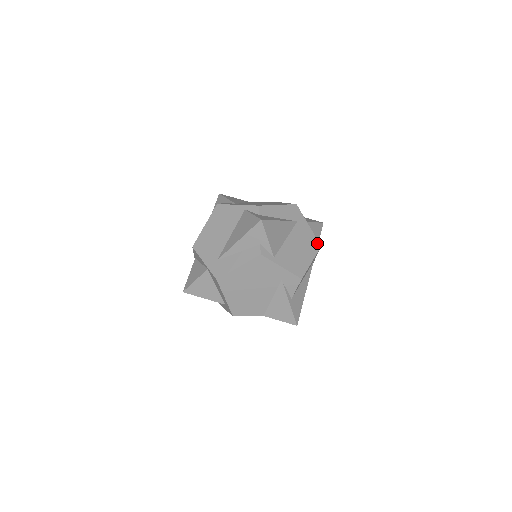
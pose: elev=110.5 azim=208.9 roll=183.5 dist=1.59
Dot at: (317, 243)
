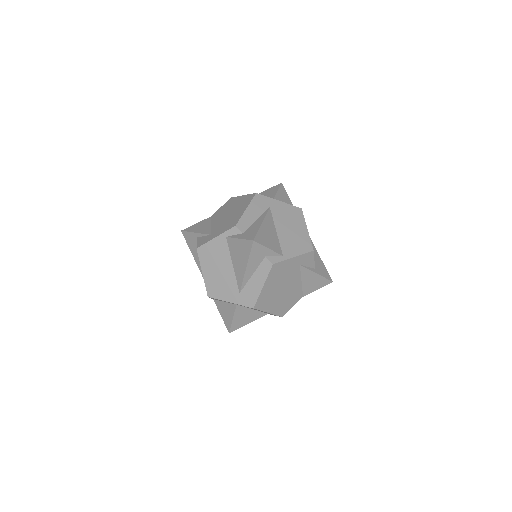
Dot at: (297, 209)
